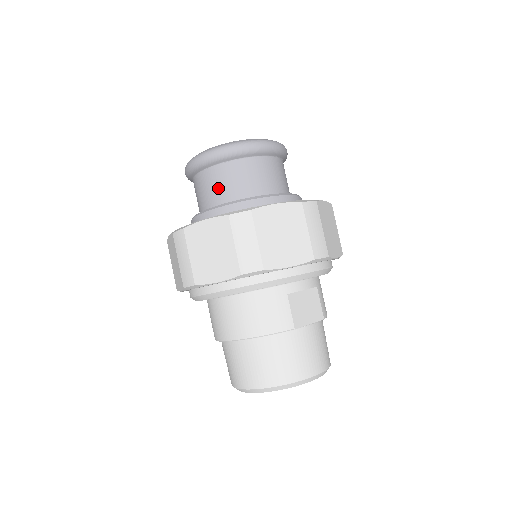
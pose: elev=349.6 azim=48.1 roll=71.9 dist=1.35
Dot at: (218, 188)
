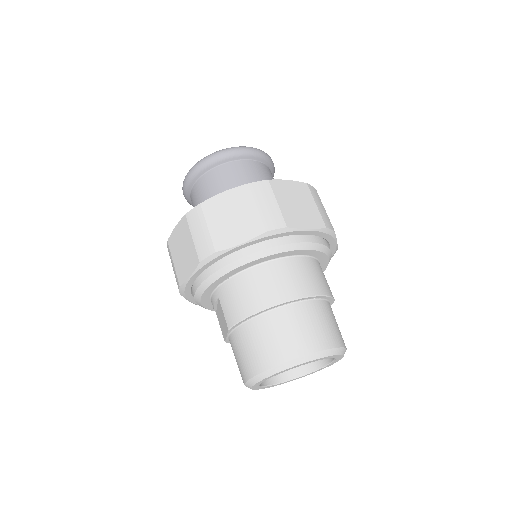
Dot at: (258, 176)
